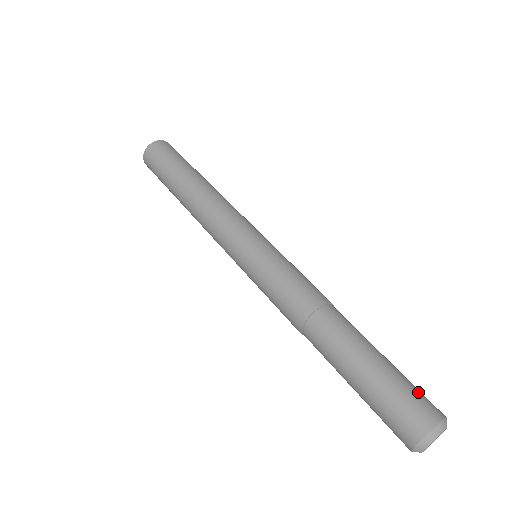
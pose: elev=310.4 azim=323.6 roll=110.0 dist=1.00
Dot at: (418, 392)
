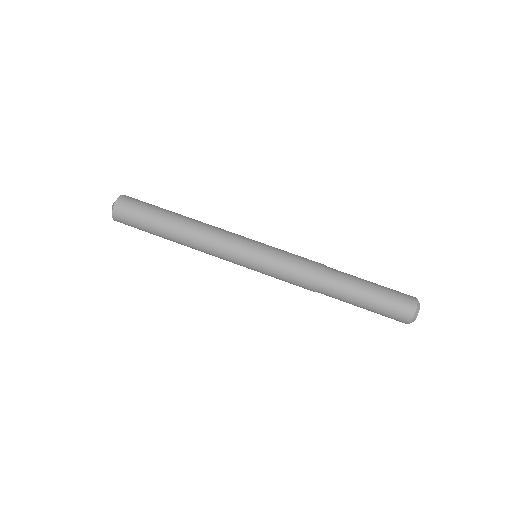
Dot at: (399, 296)
